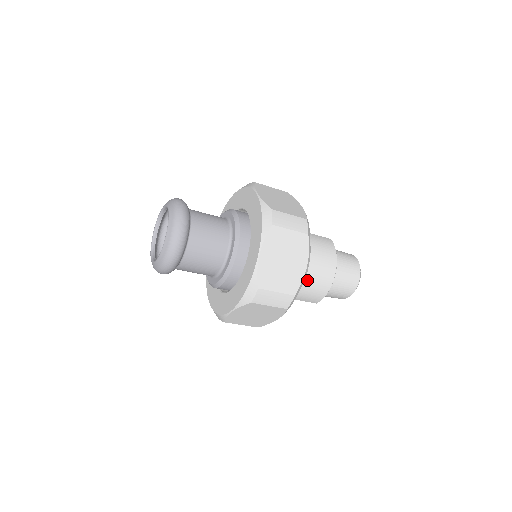
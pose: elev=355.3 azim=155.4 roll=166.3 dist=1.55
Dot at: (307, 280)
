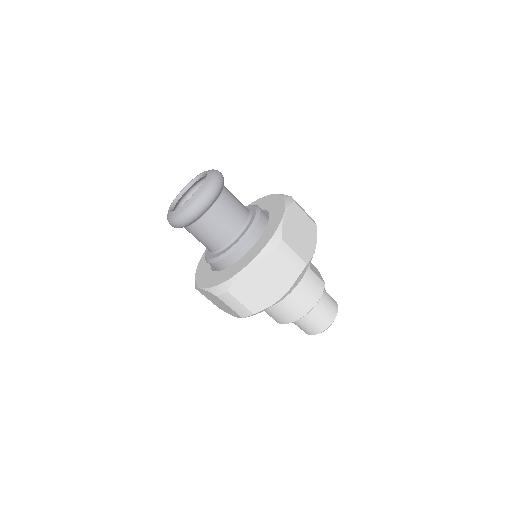
Dot at: (279, 305)
